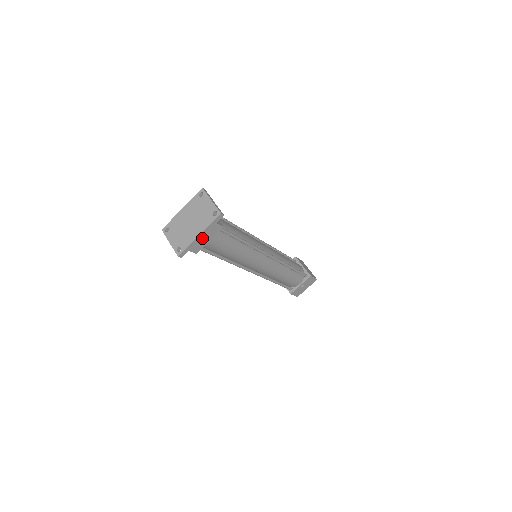
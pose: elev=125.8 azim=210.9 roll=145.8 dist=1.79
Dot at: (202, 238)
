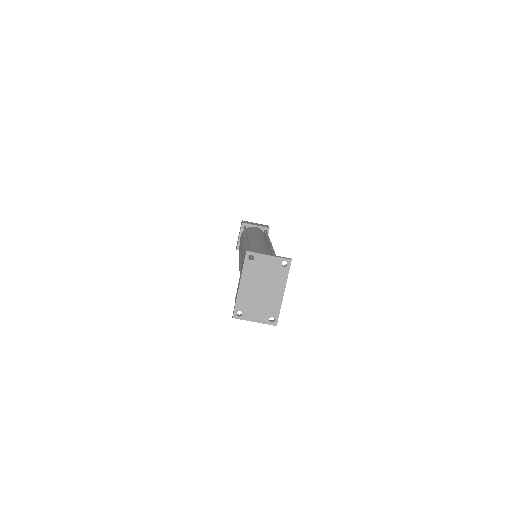
Dot at: occluded
